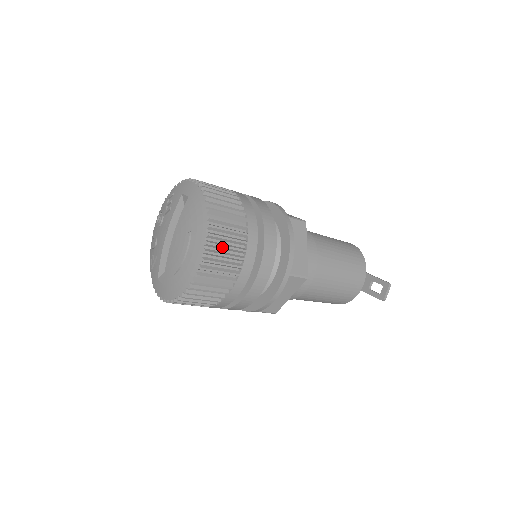
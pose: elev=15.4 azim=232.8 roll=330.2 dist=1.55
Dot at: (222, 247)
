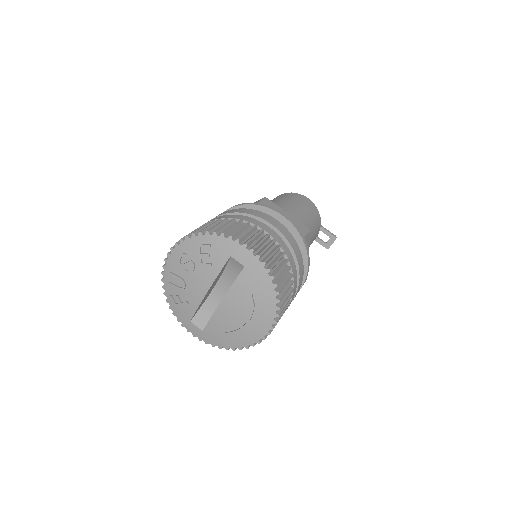
Dot at: (281, 315)
